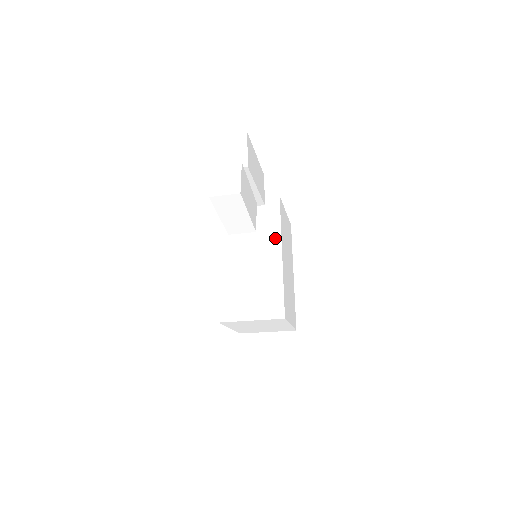
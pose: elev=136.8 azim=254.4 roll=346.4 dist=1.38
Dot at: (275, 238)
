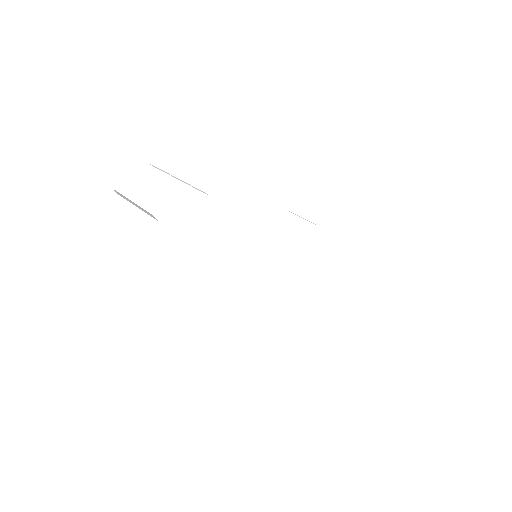
Dot at: (265, 248)
